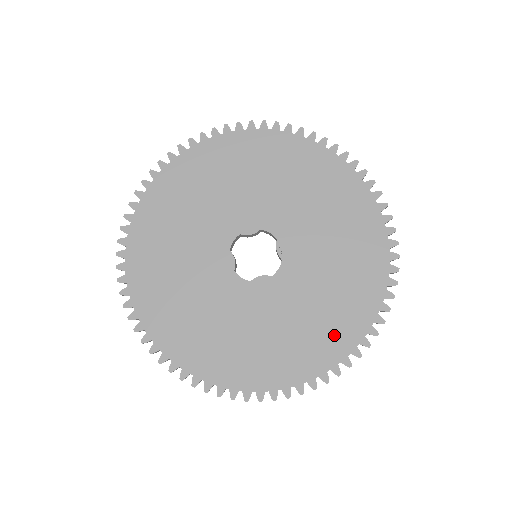
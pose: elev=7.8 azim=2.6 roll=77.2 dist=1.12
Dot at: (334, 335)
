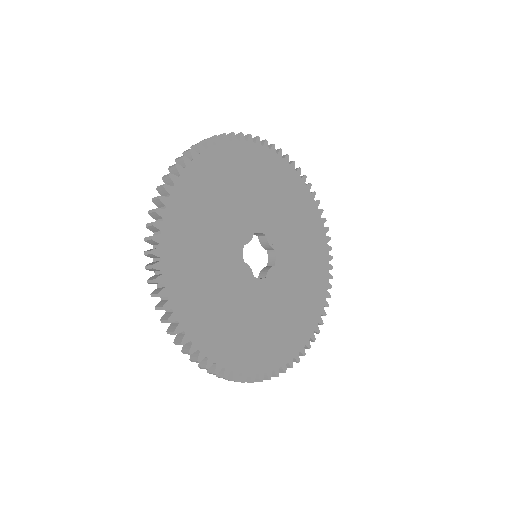
Dot at: (317, 283)
